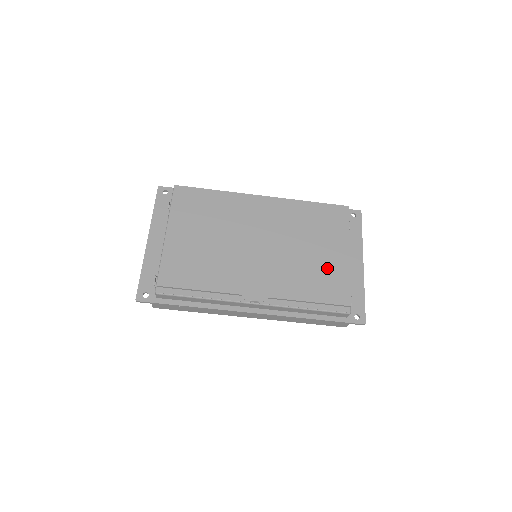
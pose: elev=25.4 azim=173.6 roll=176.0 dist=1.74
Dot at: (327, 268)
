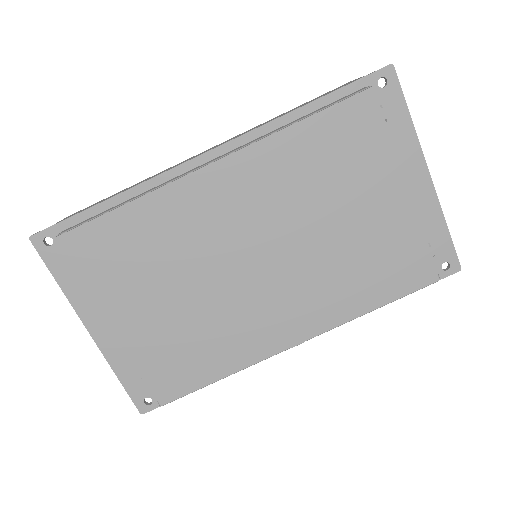
Dot at: (381, 234)
